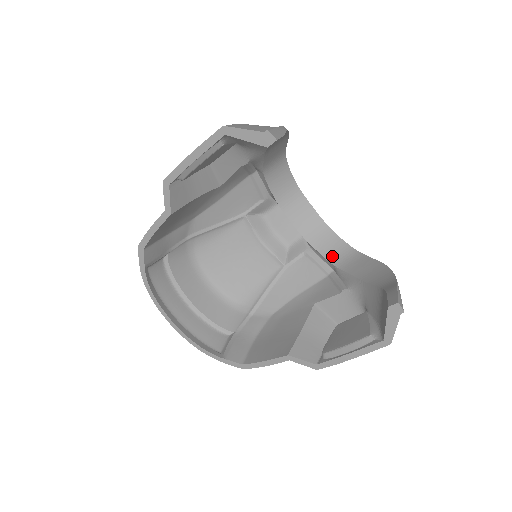
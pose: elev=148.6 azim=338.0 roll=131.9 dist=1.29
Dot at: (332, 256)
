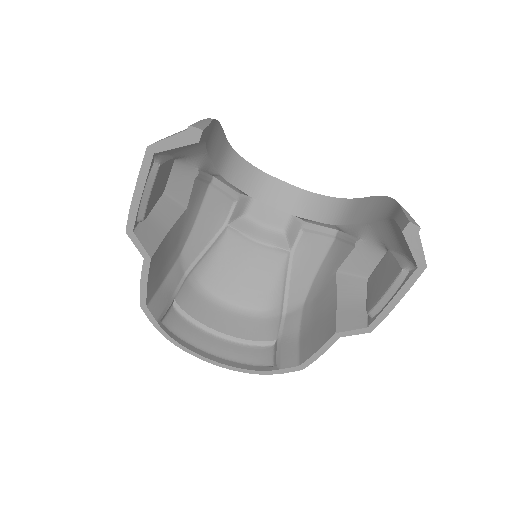
Dot at: (329, 217)
